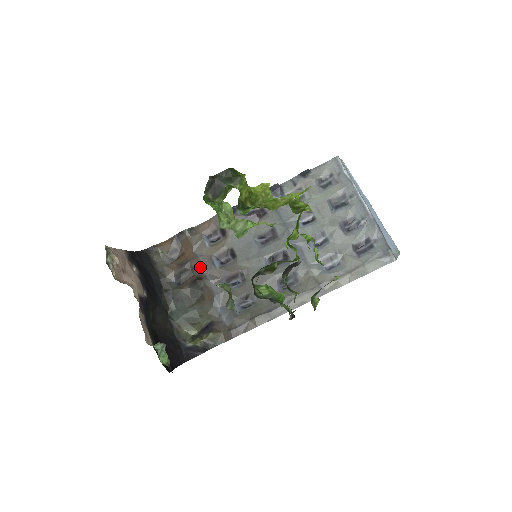
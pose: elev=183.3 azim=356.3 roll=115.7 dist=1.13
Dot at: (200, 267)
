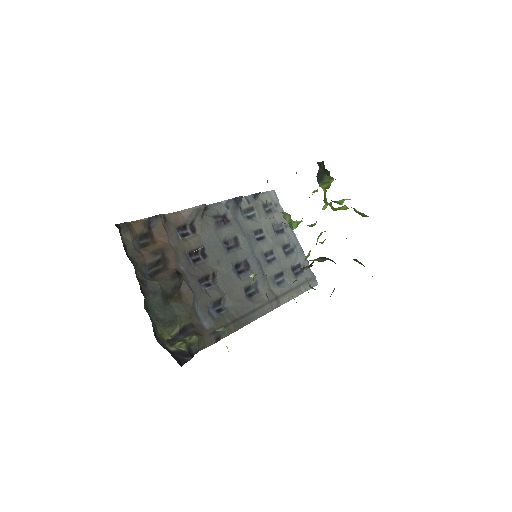
Dot at: (177, 260)
